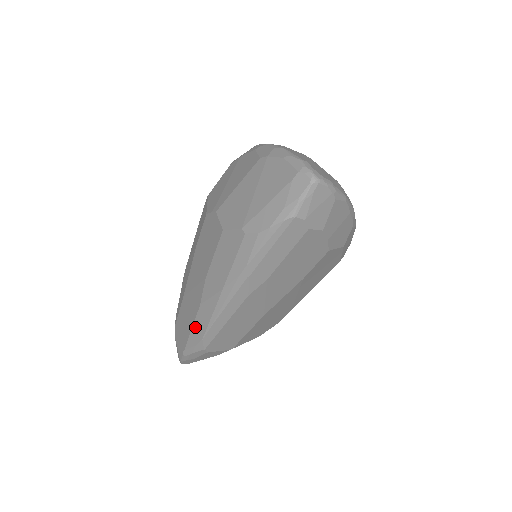
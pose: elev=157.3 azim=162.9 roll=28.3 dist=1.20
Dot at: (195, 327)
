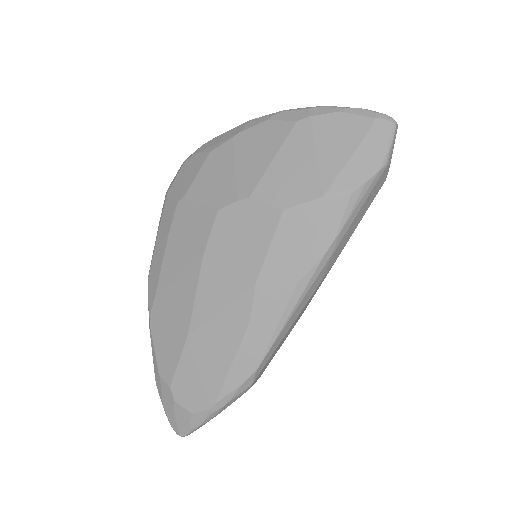
Dot at: (240, 359)
